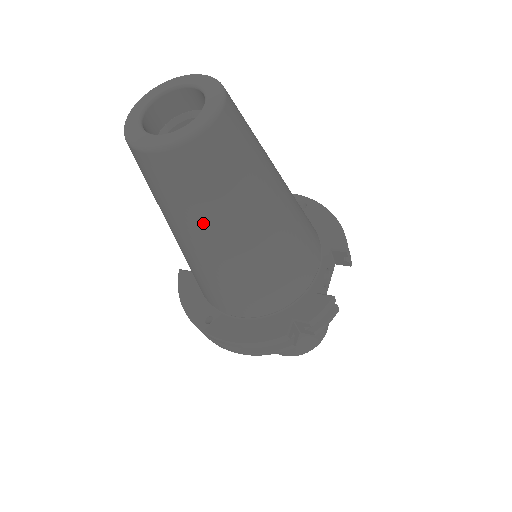
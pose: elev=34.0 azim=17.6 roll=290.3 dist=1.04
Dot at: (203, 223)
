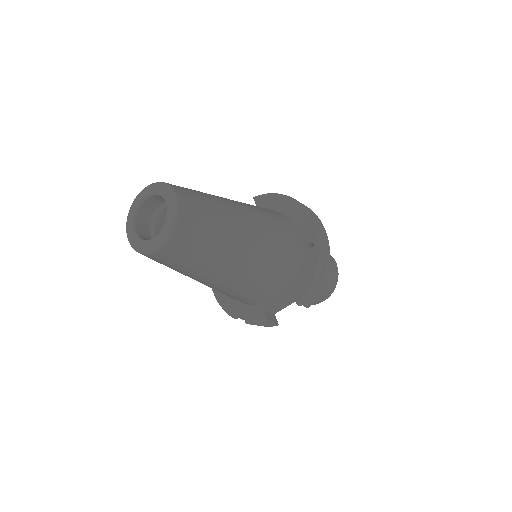
Dot at: occluded
